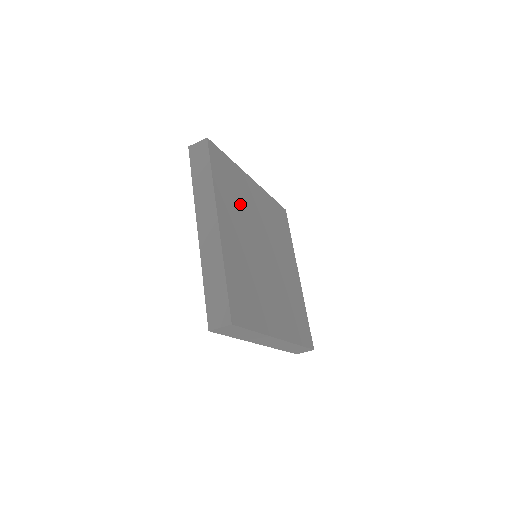
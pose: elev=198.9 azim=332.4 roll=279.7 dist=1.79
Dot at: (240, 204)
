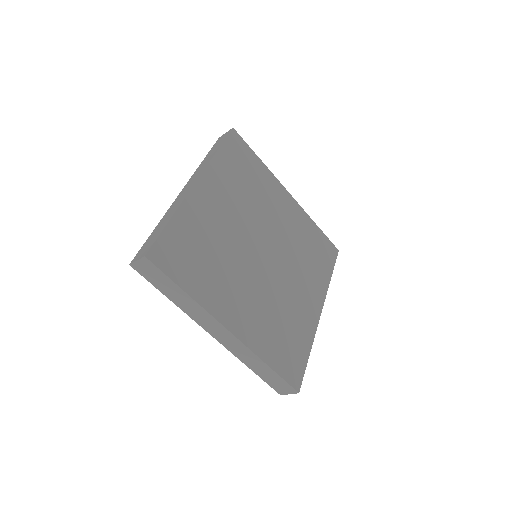
Dot at: (249, 195)
